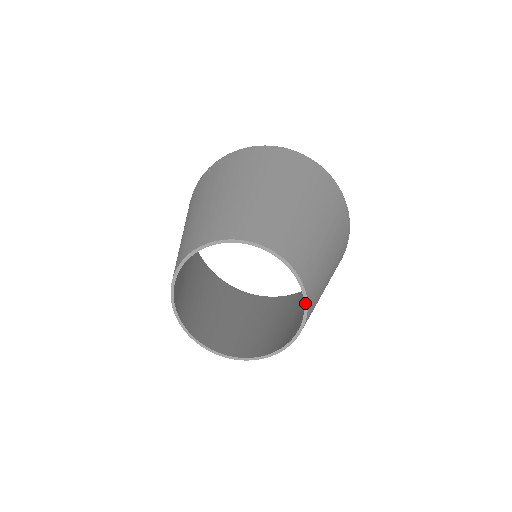
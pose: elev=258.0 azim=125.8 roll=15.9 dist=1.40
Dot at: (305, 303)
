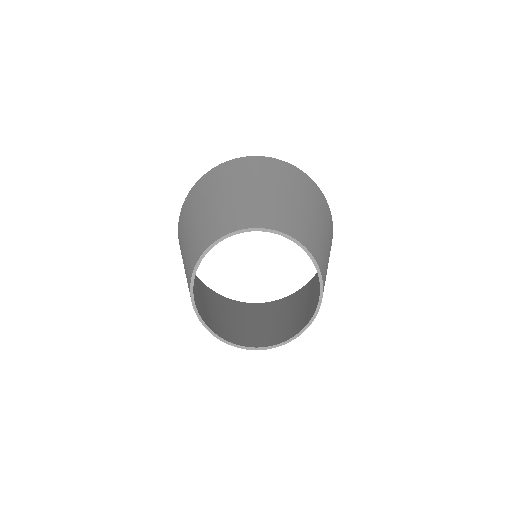
Dot at: (308, 254)
